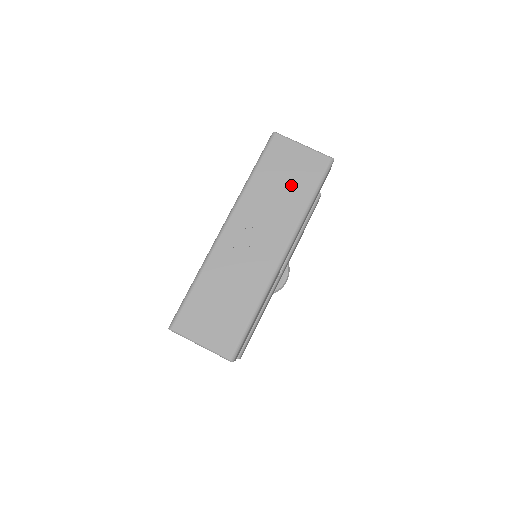
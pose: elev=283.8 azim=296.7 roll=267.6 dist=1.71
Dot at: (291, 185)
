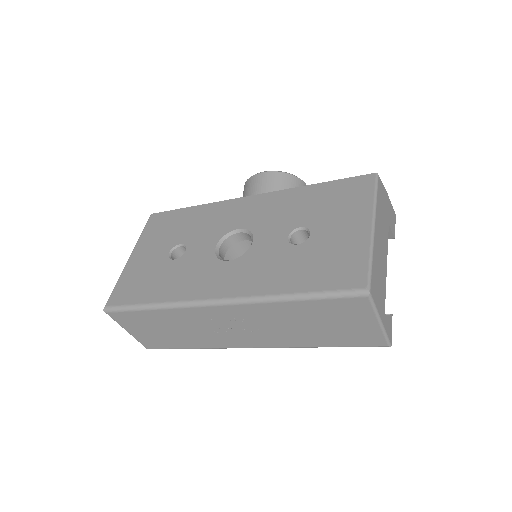
Dot at: (320, 331)
